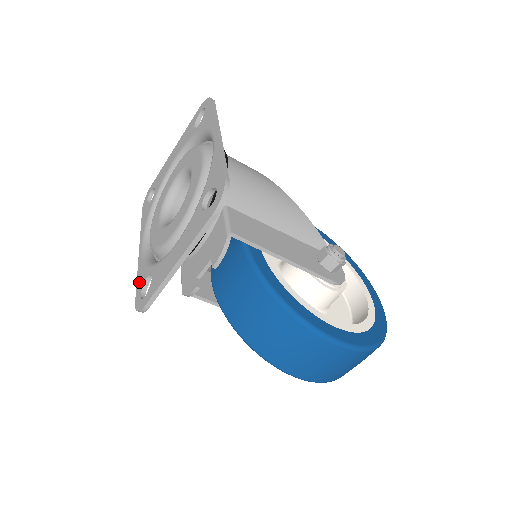
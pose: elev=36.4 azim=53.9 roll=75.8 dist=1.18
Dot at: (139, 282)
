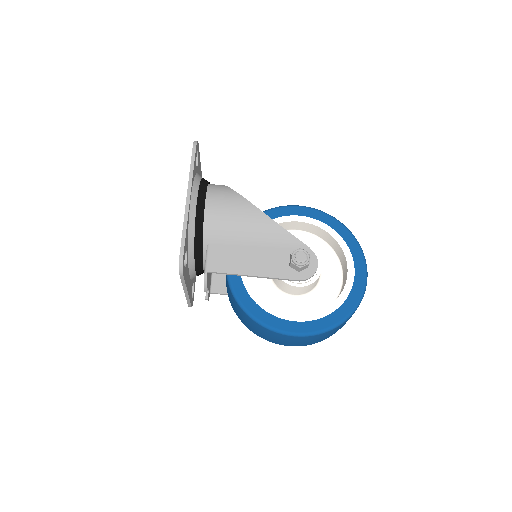
Dot at: occluded
